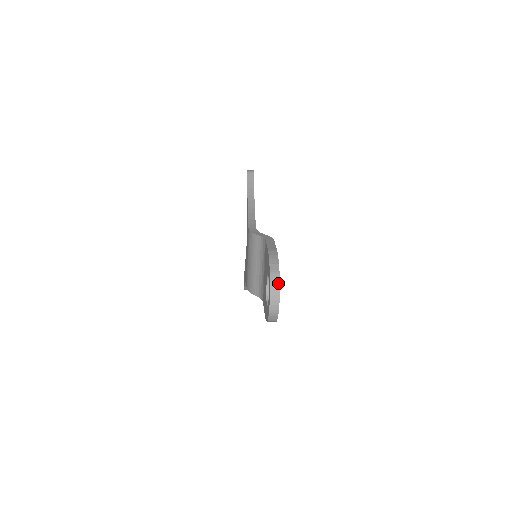
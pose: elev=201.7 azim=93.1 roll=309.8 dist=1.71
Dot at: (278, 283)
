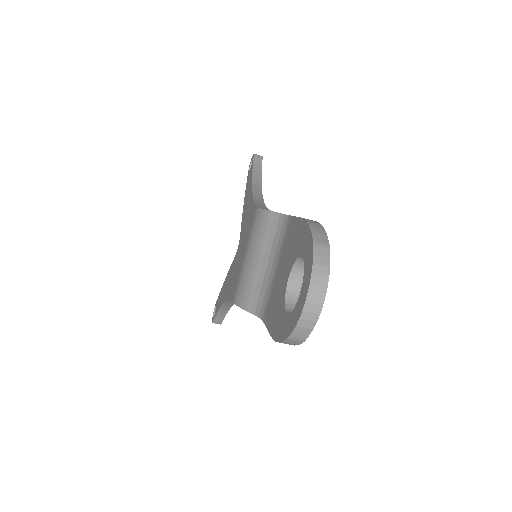
Dot at: (327, 263)
